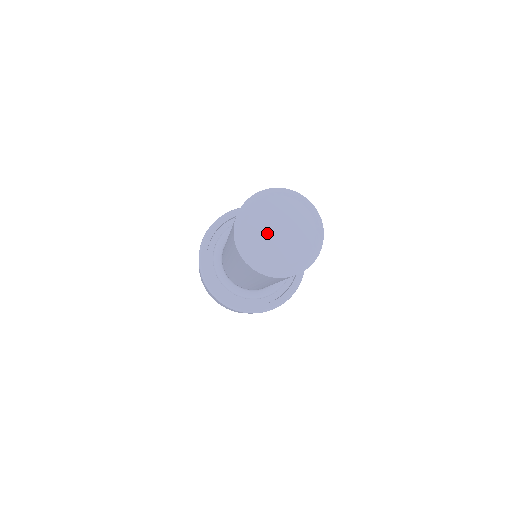
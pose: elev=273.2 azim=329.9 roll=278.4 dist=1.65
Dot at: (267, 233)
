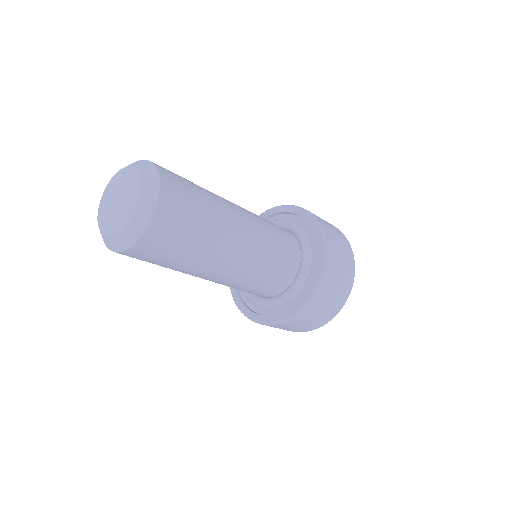
Dot at: (110, 201)
